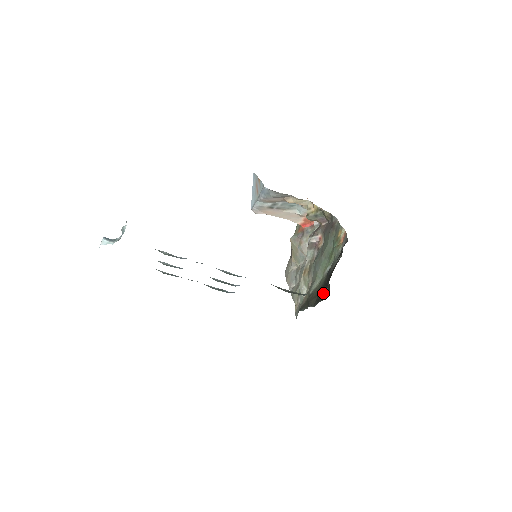
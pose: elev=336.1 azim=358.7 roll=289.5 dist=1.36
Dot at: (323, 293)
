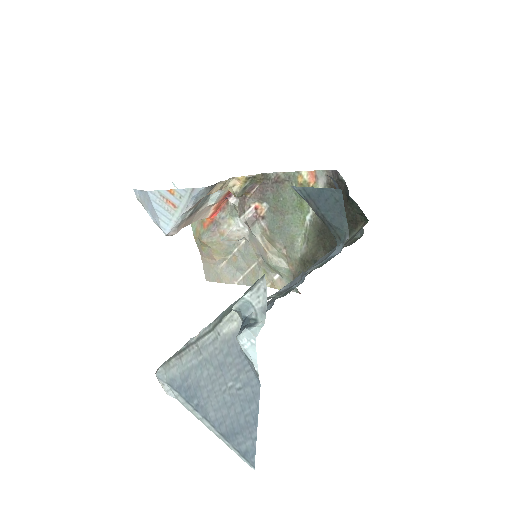
Dot at: occluded
